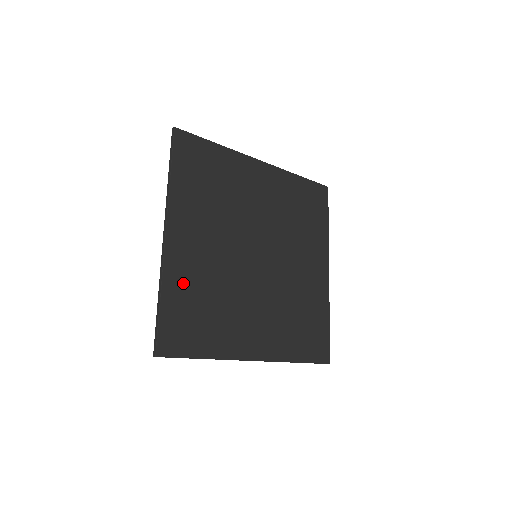
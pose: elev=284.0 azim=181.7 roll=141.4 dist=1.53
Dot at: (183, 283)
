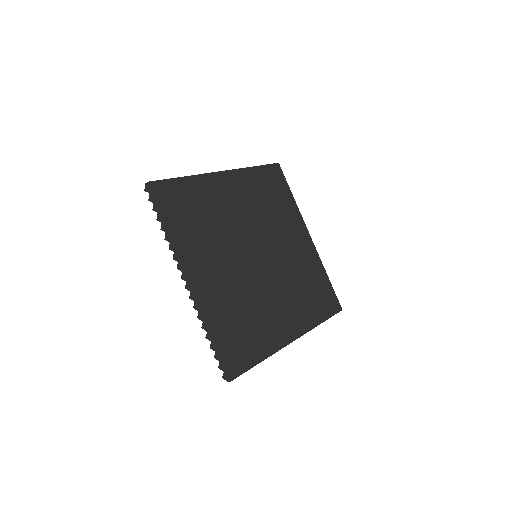
Dot at: (204, 192)
